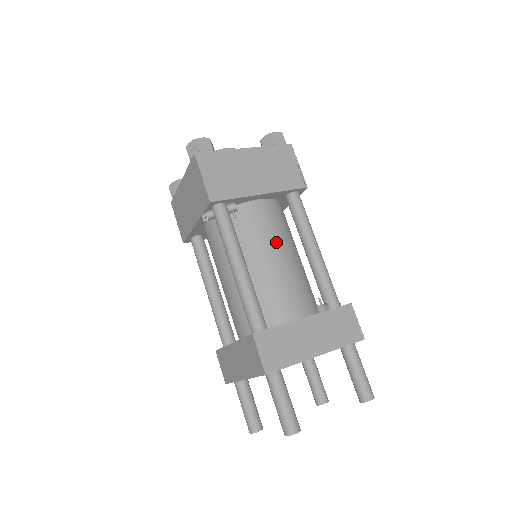
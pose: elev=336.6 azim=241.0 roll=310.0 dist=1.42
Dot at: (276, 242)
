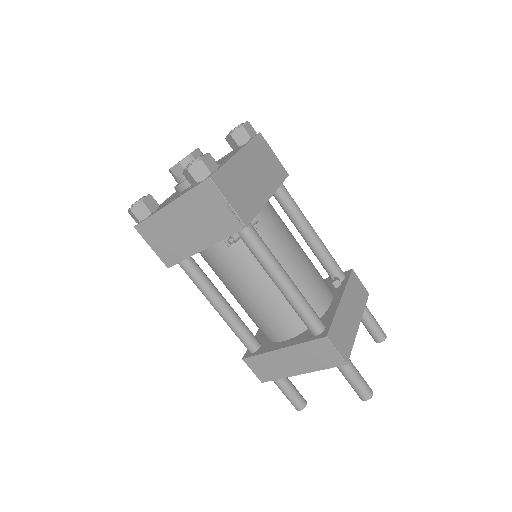
Dot at: (290, 240)
